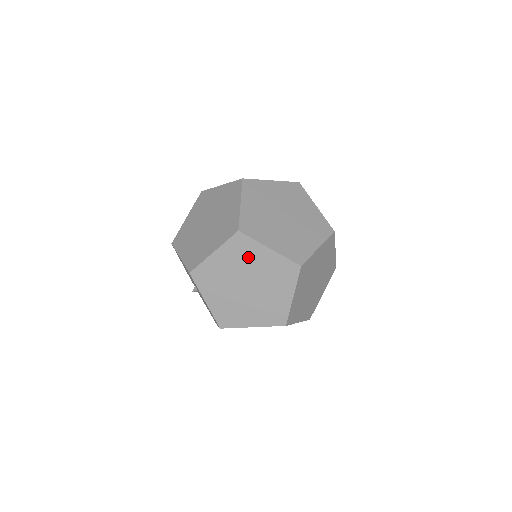
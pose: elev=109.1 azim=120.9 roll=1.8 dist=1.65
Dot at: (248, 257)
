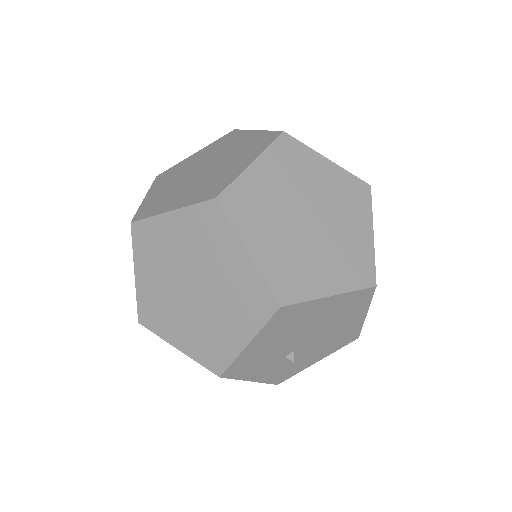
Dot at: (227, 145)
